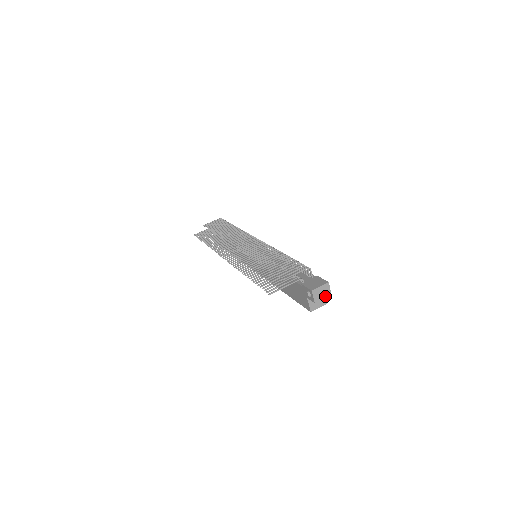
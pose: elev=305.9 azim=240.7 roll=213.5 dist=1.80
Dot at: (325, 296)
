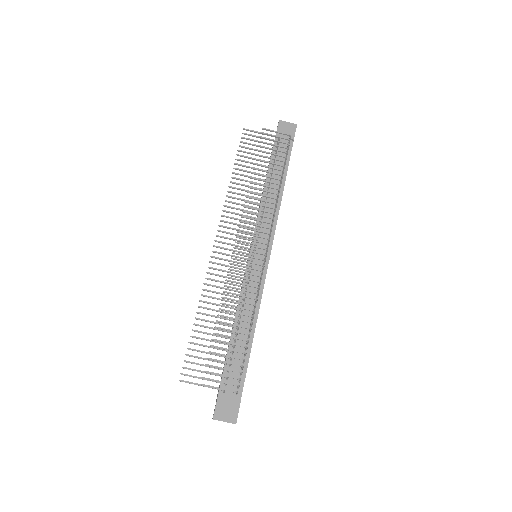
Dot at: occluded
